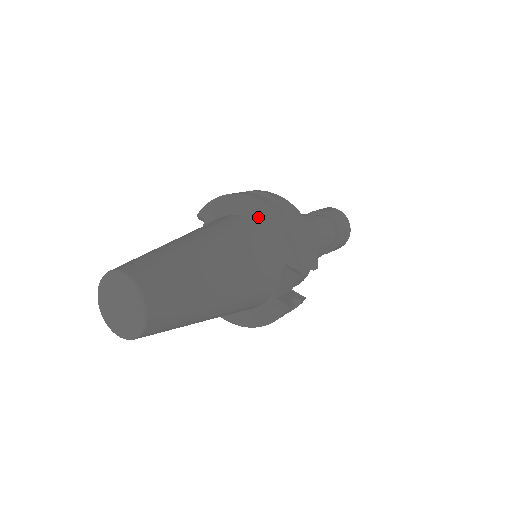
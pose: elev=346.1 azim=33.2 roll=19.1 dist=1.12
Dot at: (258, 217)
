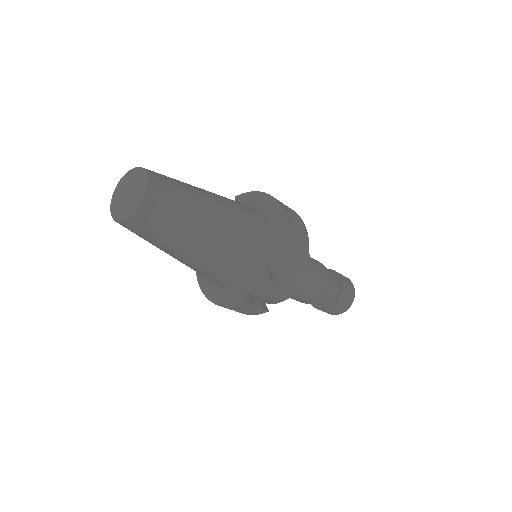
Dot at: (274, 221)
